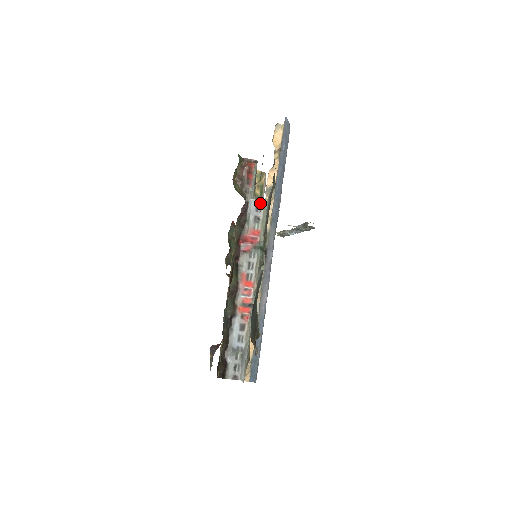
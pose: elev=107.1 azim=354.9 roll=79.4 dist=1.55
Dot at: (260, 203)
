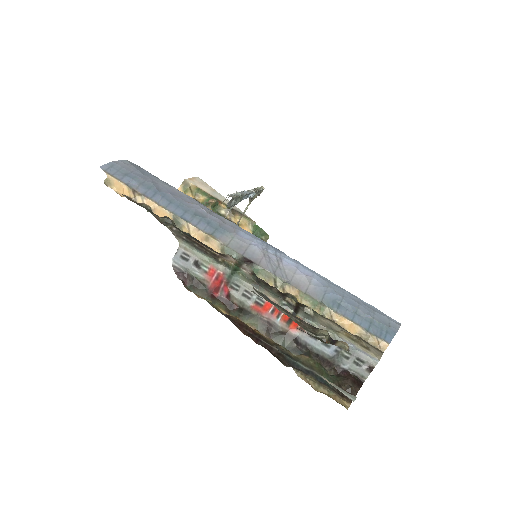
Dot at: (180, 252)
